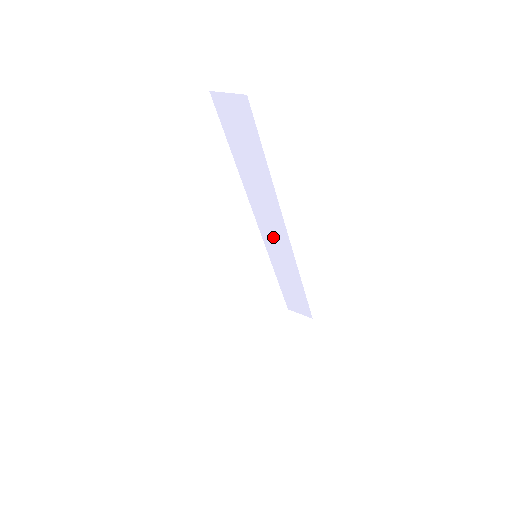
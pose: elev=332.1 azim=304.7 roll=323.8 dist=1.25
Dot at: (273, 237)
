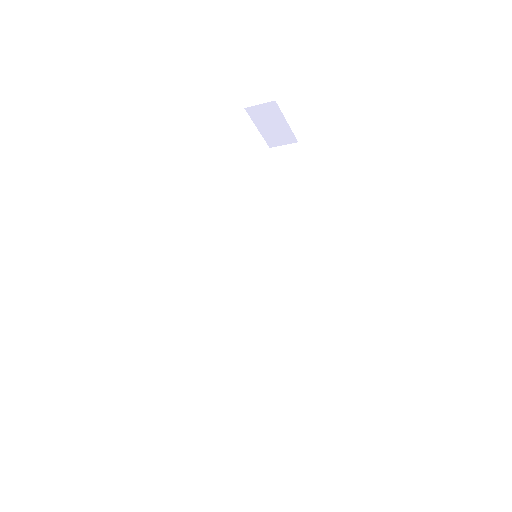
Dot at: (267, 278)
